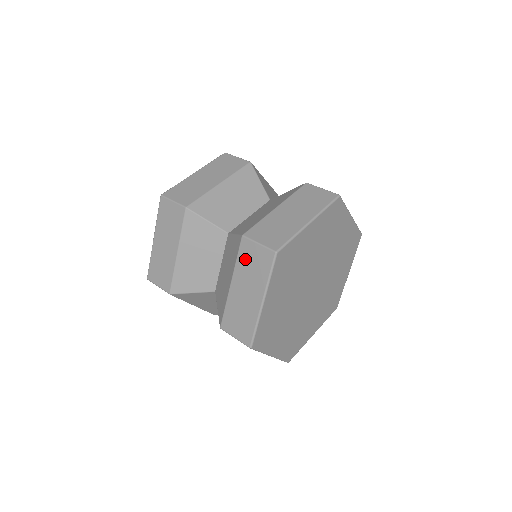
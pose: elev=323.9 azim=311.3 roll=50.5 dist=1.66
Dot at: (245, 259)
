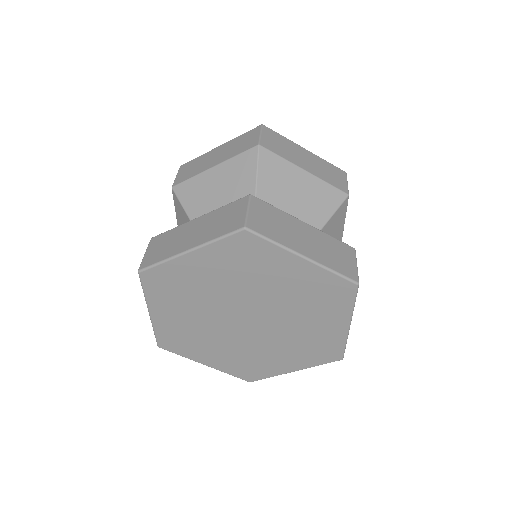
Dot at: occluded
